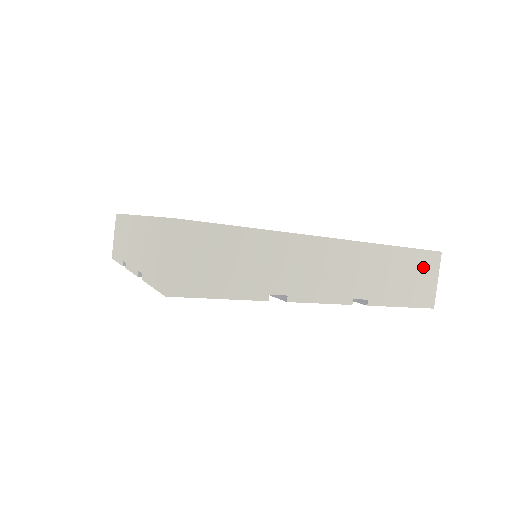
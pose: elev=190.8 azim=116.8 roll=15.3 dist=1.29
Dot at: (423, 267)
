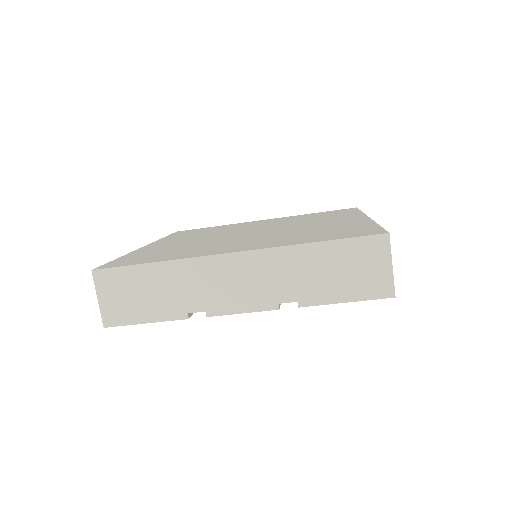
Dot at: (365, 255)
